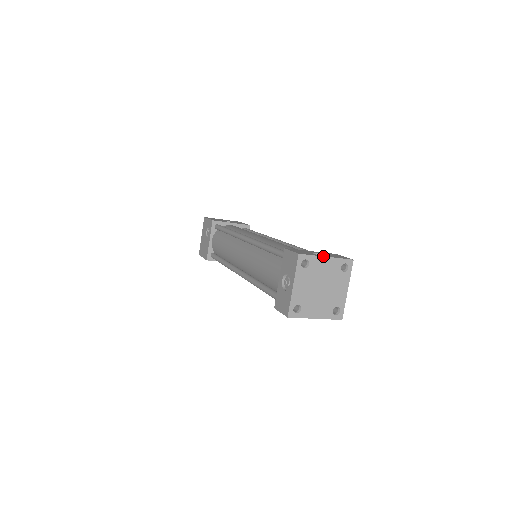
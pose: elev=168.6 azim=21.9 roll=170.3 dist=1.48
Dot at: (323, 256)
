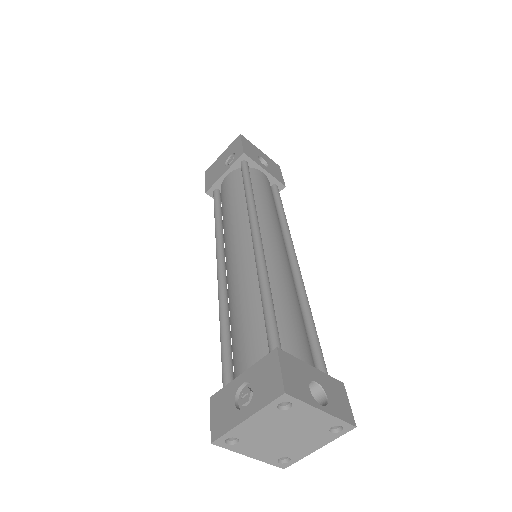
Dot at: (318, 408)
